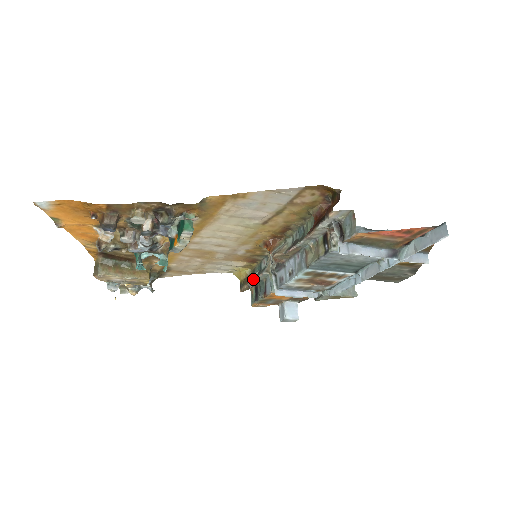
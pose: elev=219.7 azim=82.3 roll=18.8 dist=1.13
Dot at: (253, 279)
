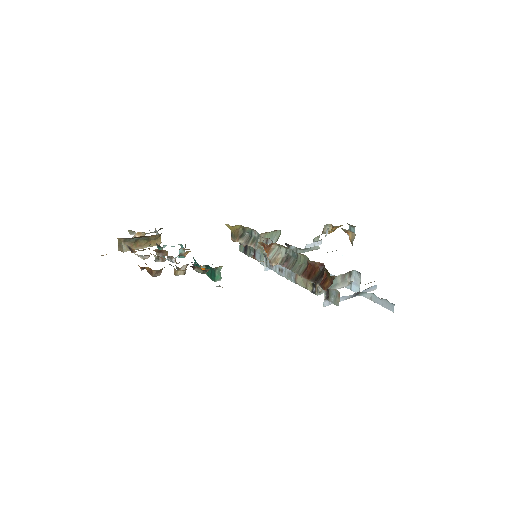
Dot at: (245, 245)
